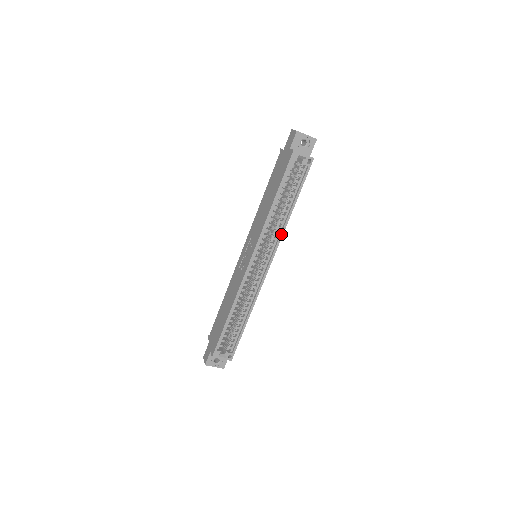
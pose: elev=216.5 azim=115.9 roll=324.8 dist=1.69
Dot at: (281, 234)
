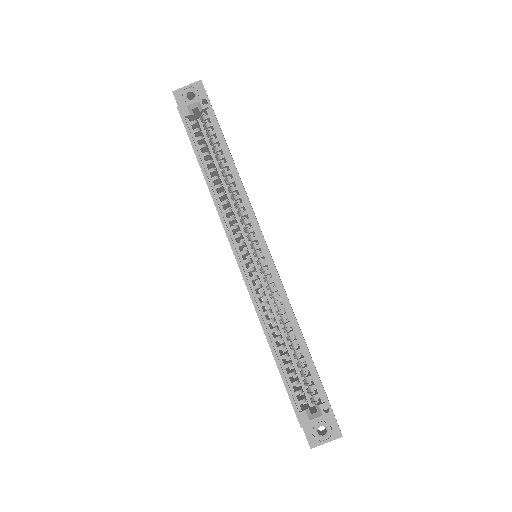
Dot at: (246, 201)
